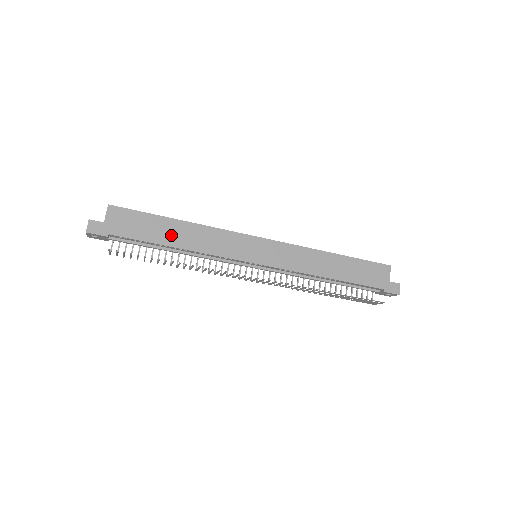
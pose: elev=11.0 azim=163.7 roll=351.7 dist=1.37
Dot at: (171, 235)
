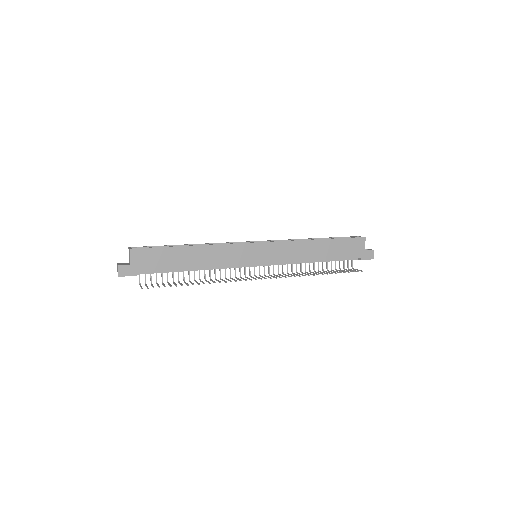
Dot at: (186, 260)
